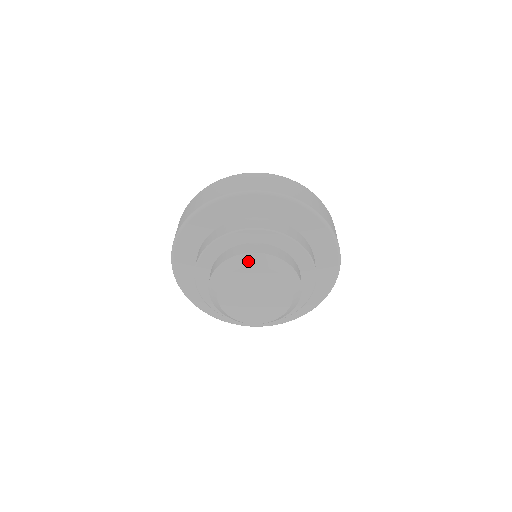
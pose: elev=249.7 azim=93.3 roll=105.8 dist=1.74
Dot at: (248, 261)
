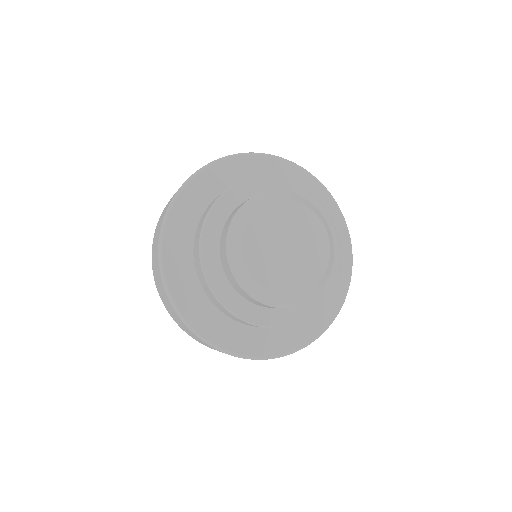
Dot at: (252, 206)
